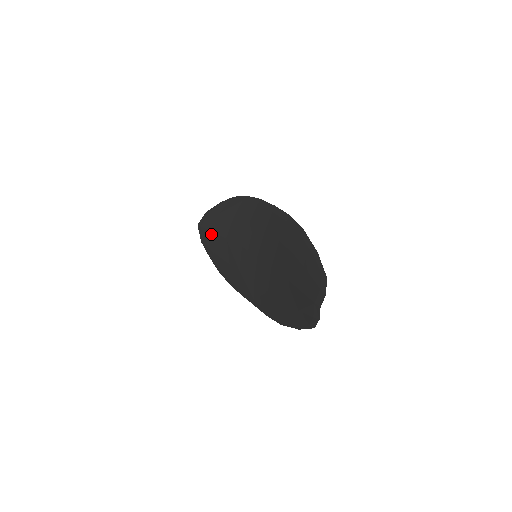
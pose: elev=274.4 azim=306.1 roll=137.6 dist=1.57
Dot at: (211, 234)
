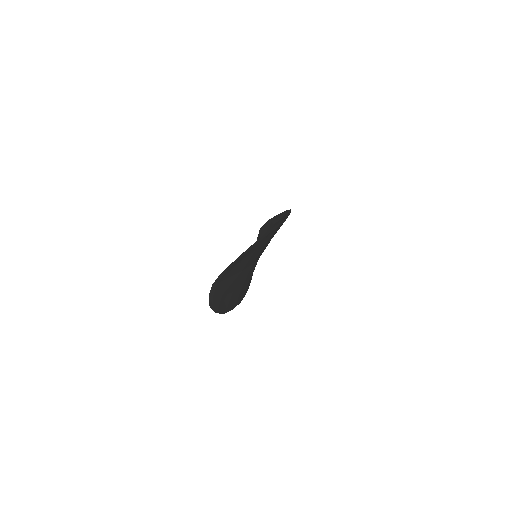
Dot at: (259, 238)
